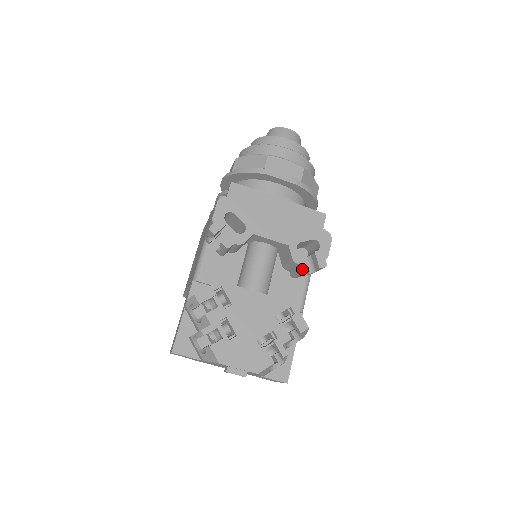
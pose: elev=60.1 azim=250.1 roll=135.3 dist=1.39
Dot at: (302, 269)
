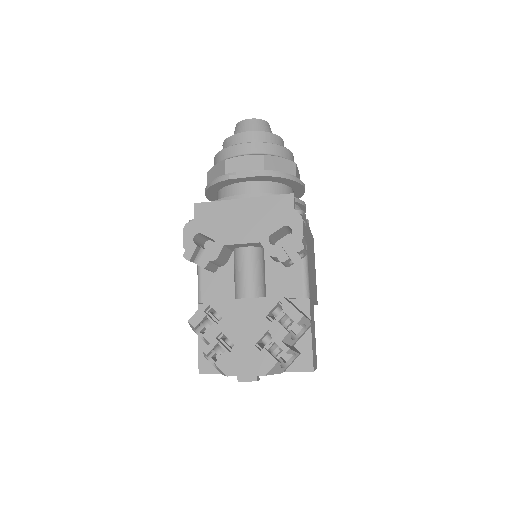
Dot at: (280, 260)
